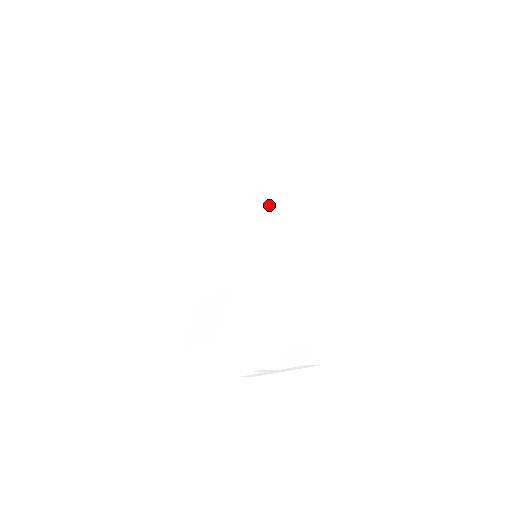
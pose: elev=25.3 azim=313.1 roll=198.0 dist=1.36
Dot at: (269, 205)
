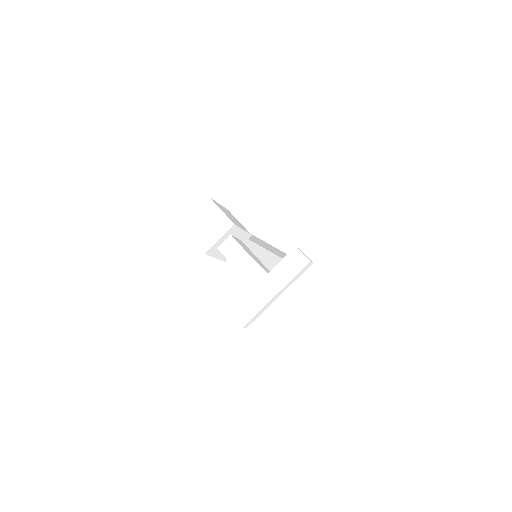
Dot at: (271, 249)
